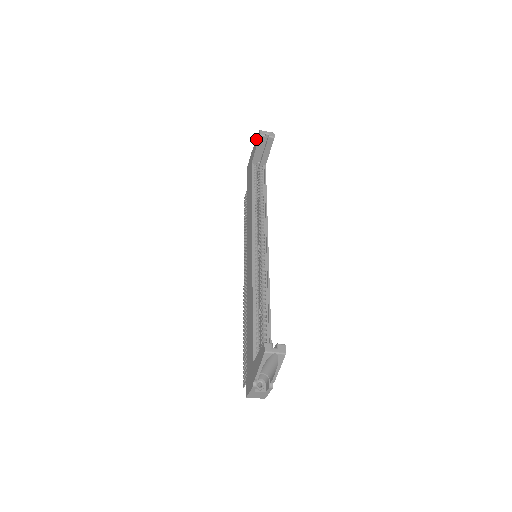
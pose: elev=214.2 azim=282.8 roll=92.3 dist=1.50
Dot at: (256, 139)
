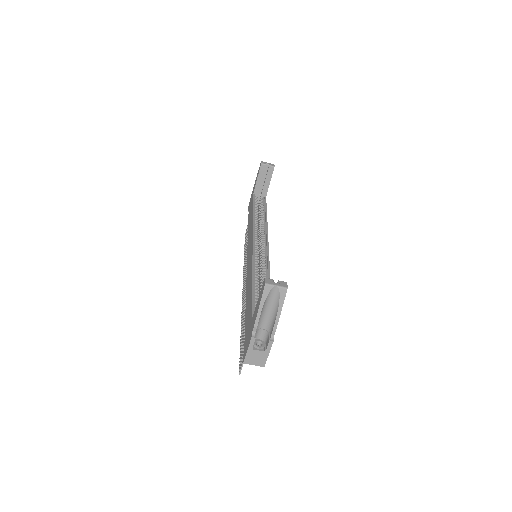
Dot at: occluded
